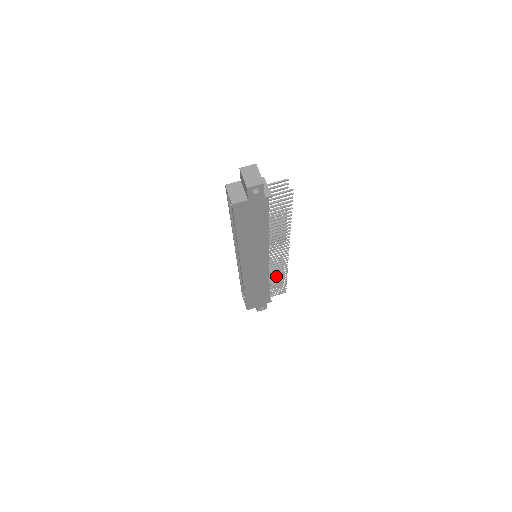
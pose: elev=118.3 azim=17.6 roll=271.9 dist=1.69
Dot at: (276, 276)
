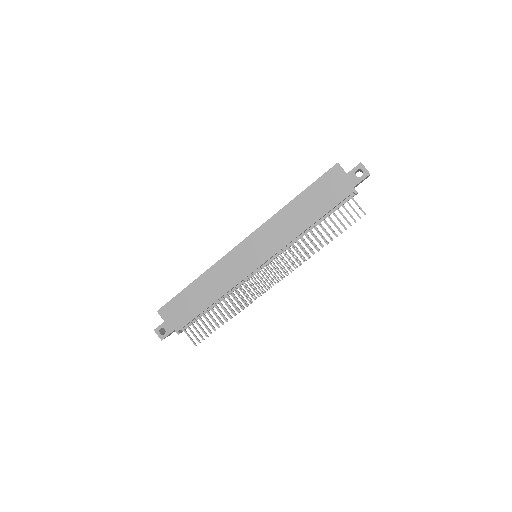
Dot at: (228, 304)
